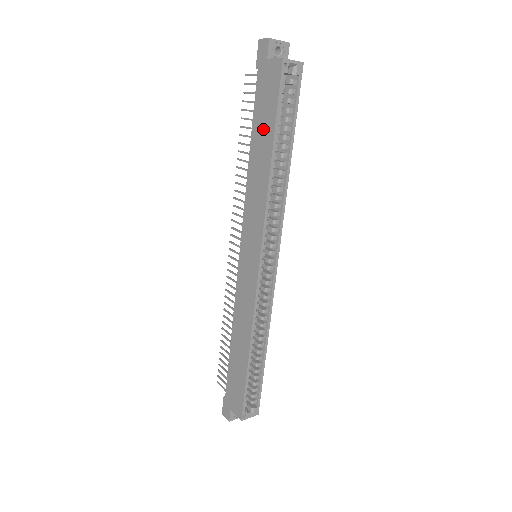
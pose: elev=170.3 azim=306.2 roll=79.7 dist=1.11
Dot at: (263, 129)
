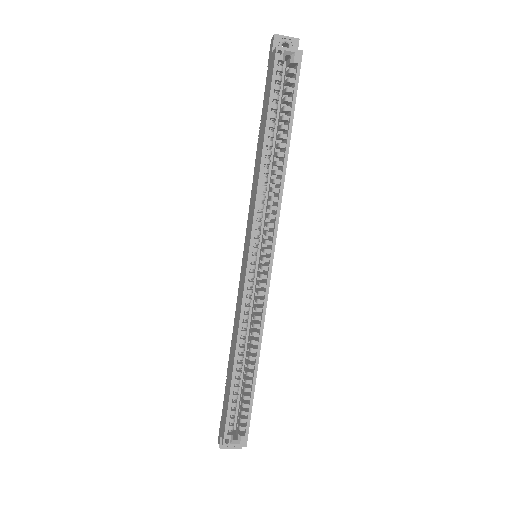
Dot at: (263, 120)
